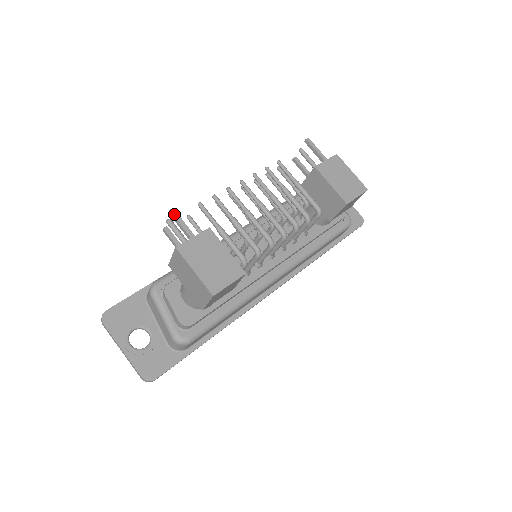
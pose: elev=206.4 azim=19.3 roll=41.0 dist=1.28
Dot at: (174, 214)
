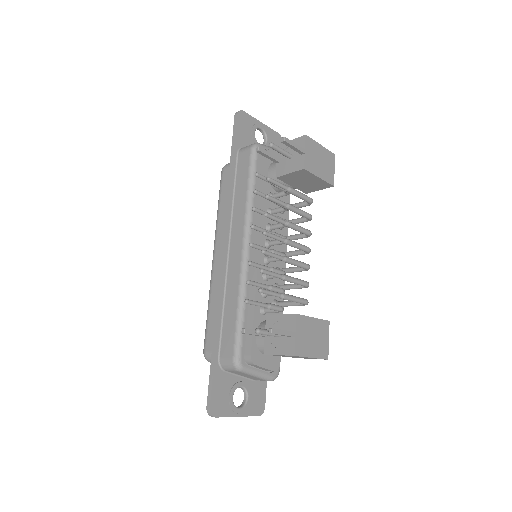
Dot at: (276, 332)
